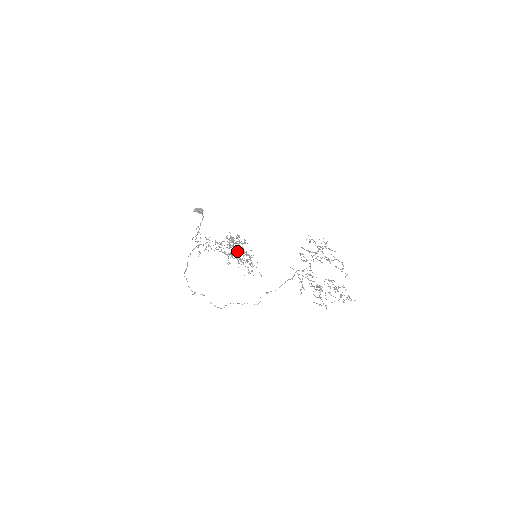
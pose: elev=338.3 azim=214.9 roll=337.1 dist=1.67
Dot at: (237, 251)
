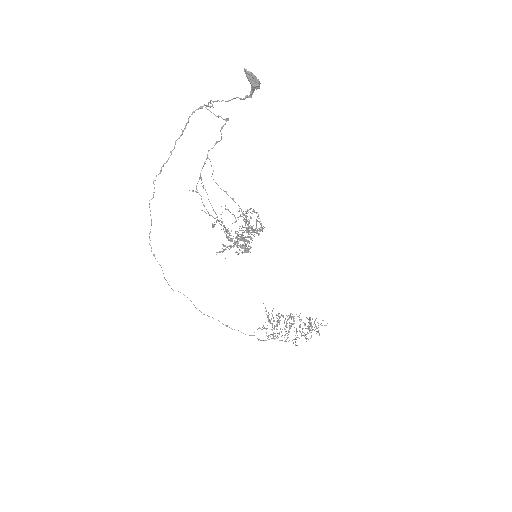
Dot at: occluded
